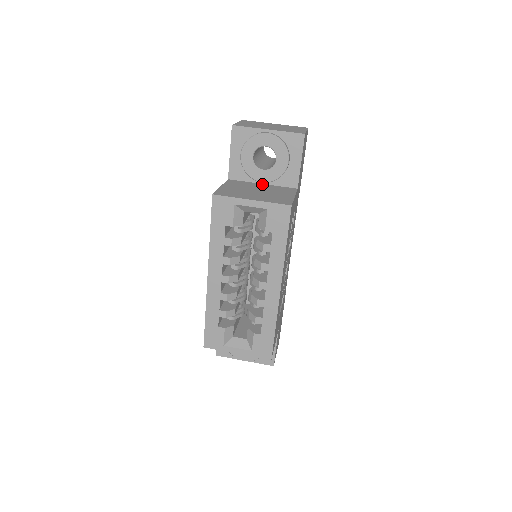
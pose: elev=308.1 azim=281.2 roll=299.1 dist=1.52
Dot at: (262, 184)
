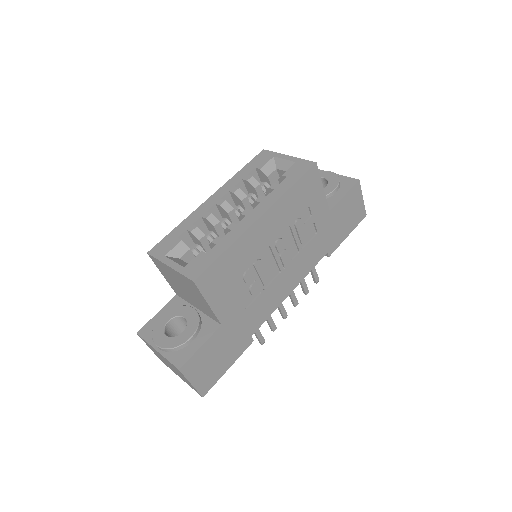
Dot at: occluded
